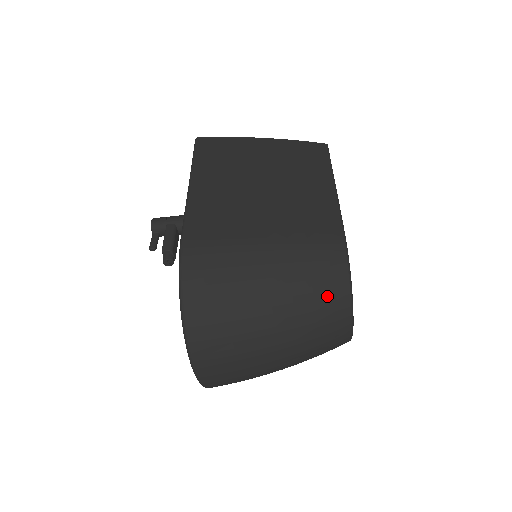
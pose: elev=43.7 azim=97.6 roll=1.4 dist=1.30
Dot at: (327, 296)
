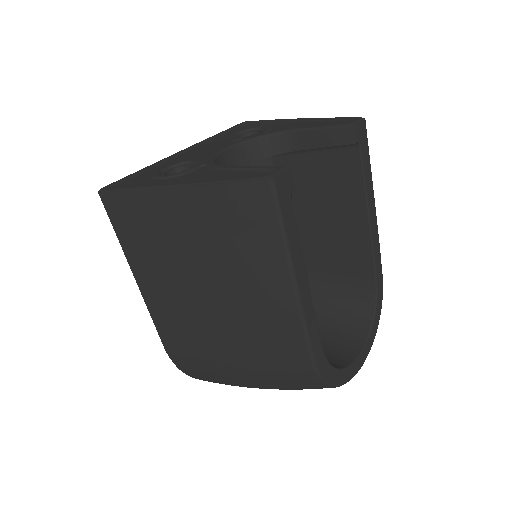
Dot at: occluded
